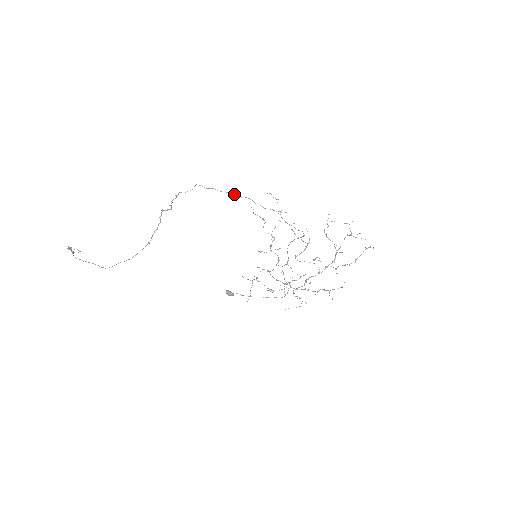
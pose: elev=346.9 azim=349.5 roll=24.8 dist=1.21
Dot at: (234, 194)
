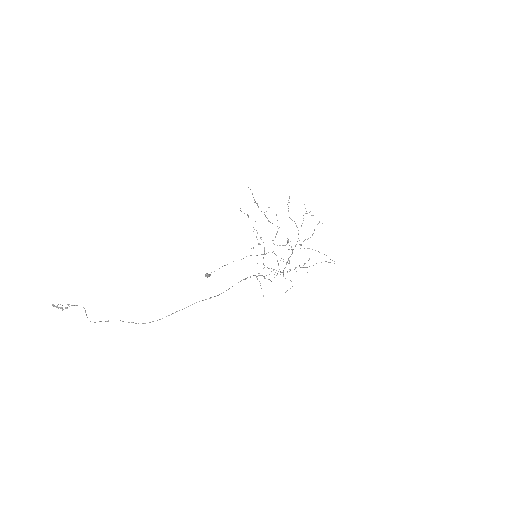
Dot at: occluded
